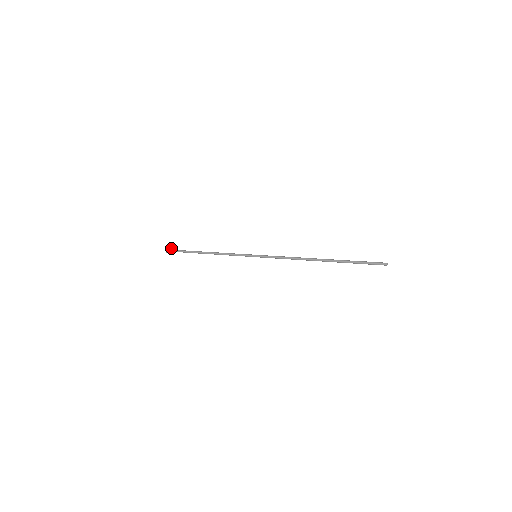
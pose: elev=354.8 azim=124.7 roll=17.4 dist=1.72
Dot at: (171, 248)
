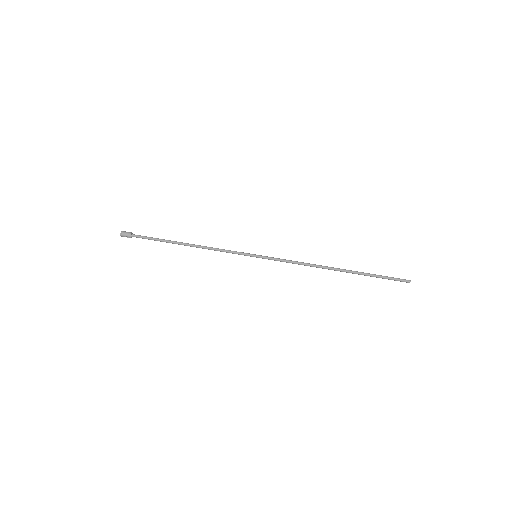
Dot at: (128, 232)
